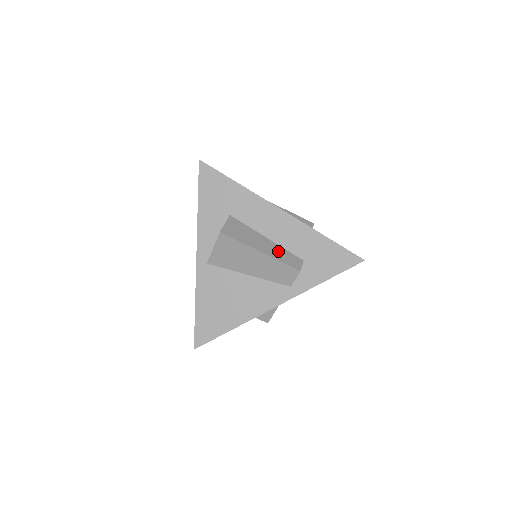
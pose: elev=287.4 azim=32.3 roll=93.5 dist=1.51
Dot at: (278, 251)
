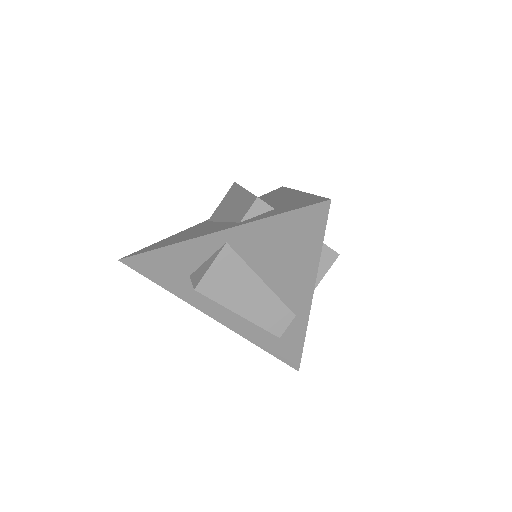
Dot at: occluded
